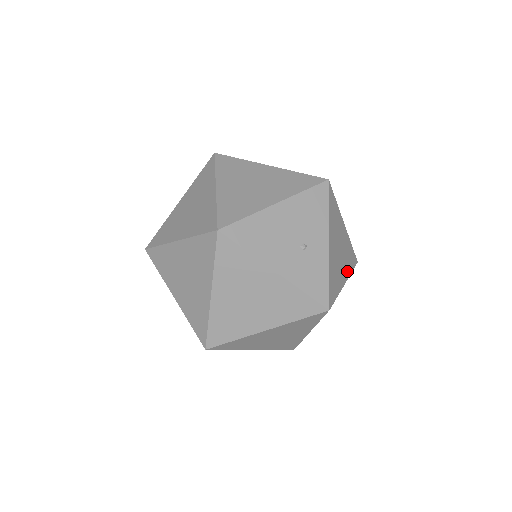
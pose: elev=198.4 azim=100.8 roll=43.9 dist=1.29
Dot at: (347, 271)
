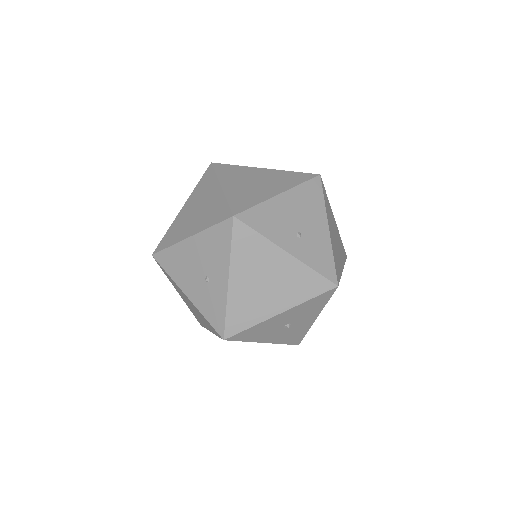
Dot at: (291, 300)
